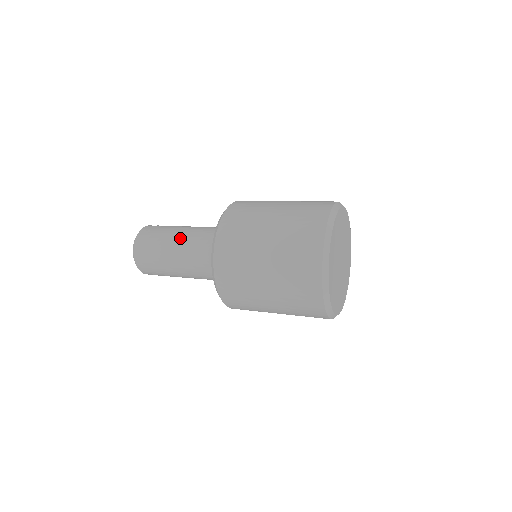
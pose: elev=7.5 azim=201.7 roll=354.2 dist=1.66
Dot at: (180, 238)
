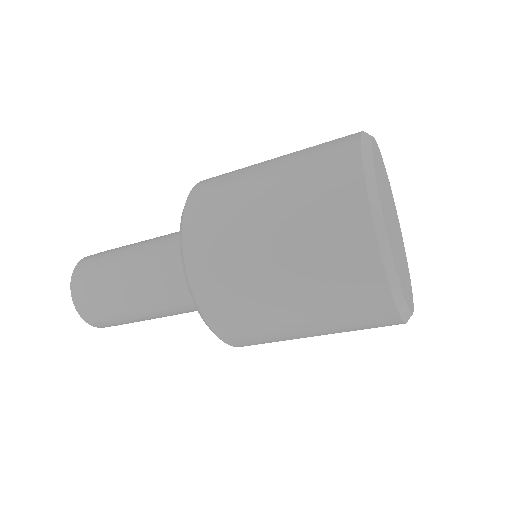
Dot at: (133, 266)
